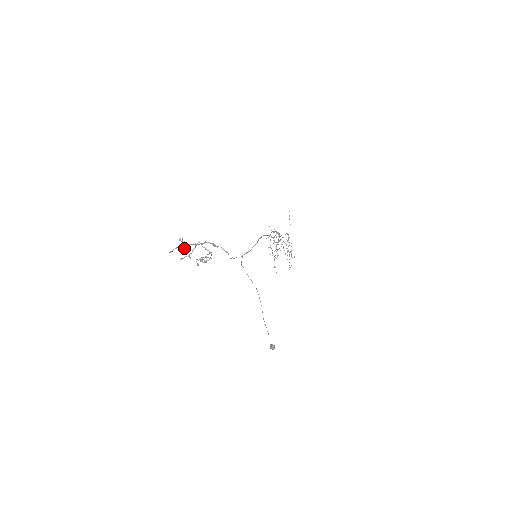
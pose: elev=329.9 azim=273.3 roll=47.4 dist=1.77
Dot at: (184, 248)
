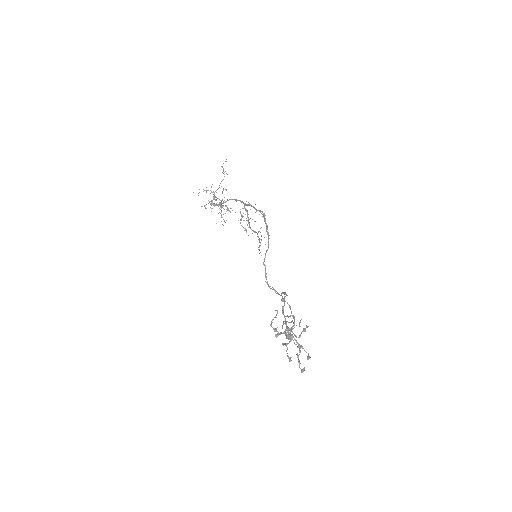
Dot at: (300, 347)
